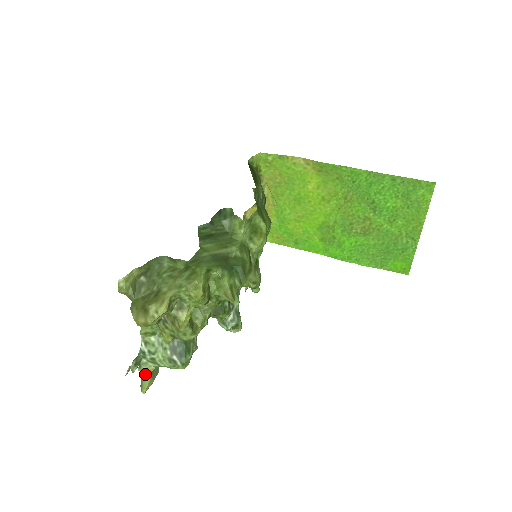
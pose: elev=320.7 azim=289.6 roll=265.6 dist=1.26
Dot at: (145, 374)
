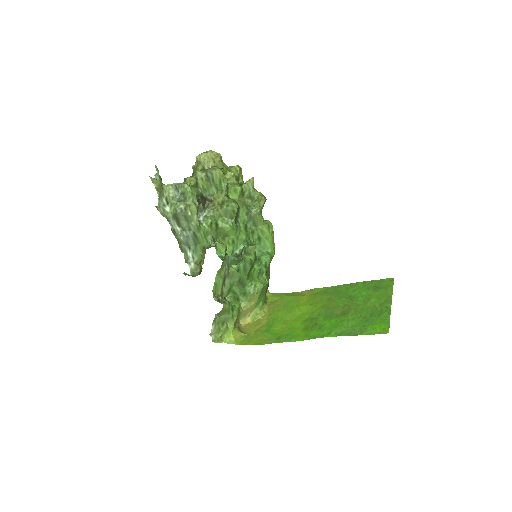
Dot at: occluded
